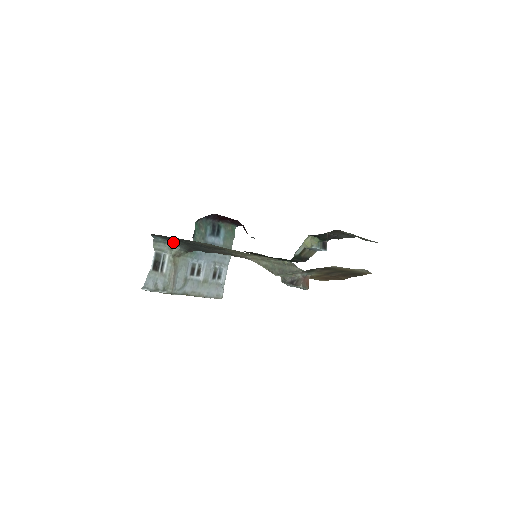
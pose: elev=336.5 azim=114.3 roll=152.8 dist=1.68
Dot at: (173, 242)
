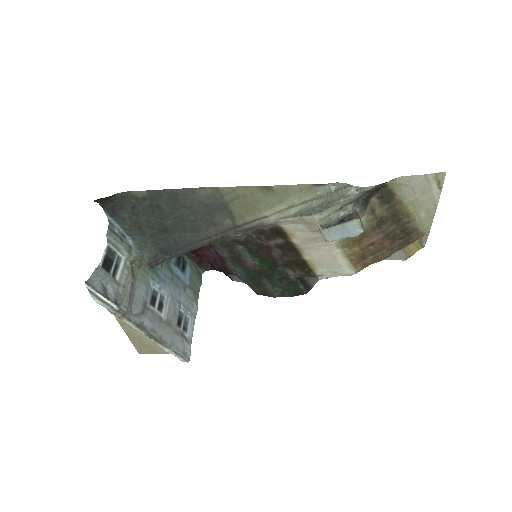
Dot at: (134, 240)
